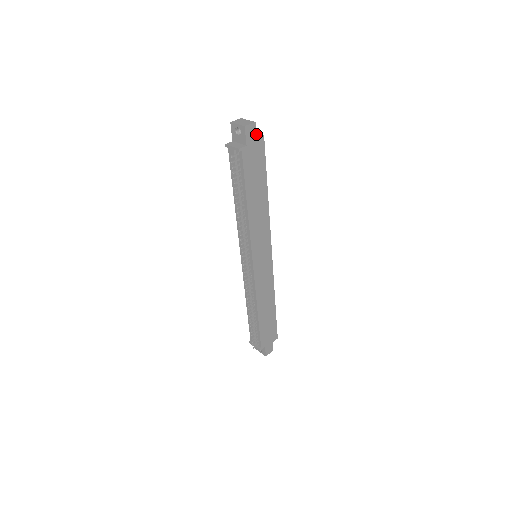
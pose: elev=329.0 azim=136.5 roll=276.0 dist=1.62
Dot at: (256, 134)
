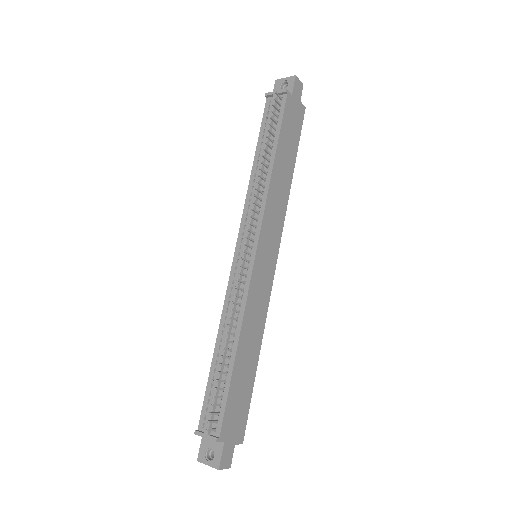
Dot at: occluded
